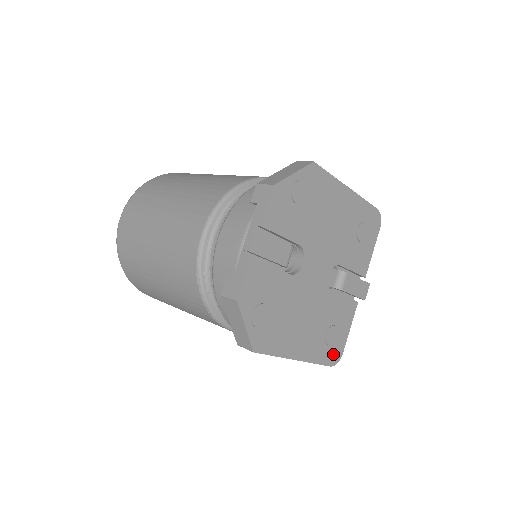
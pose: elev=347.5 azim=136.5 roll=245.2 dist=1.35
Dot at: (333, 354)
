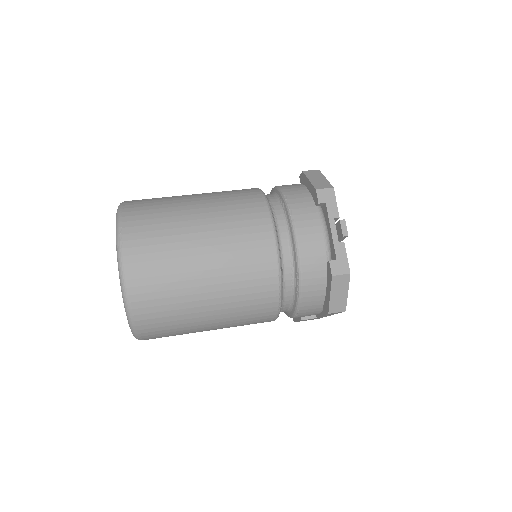
Dot at: occluded
